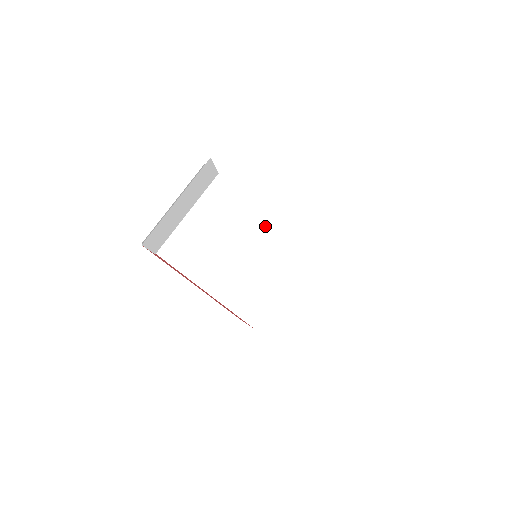
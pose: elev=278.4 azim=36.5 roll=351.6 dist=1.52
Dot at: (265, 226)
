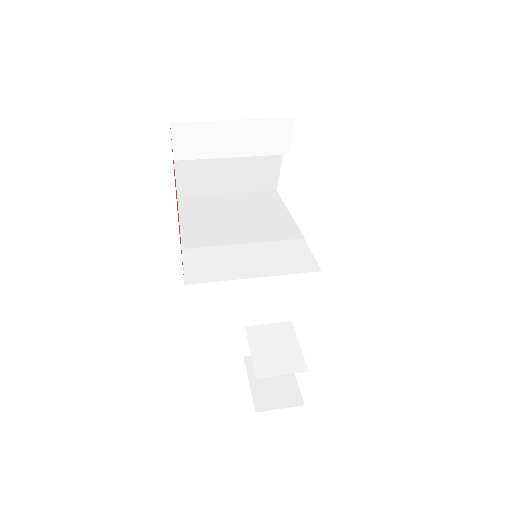
Dot at: (289, 233)
